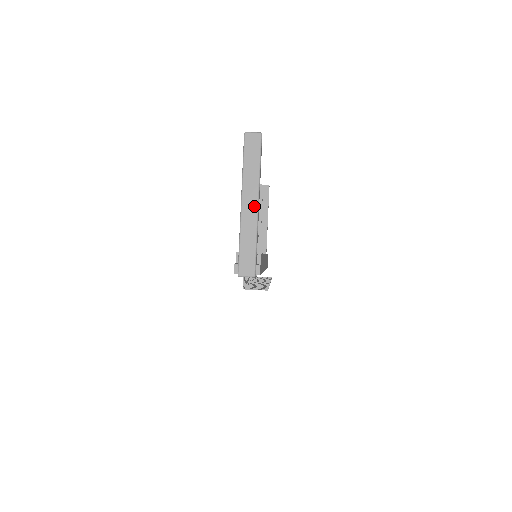
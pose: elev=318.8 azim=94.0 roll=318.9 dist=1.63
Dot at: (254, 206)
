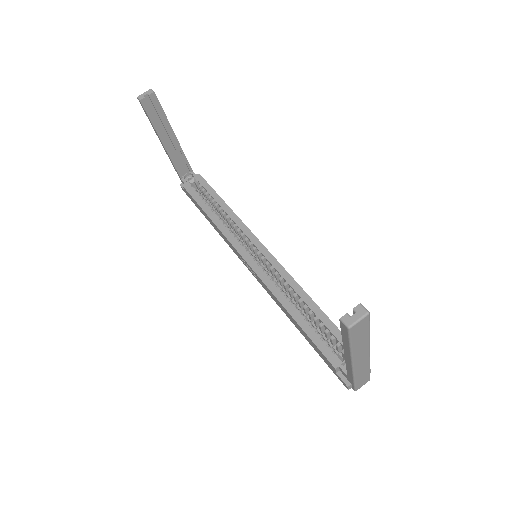
Dot at: (366, 356)
